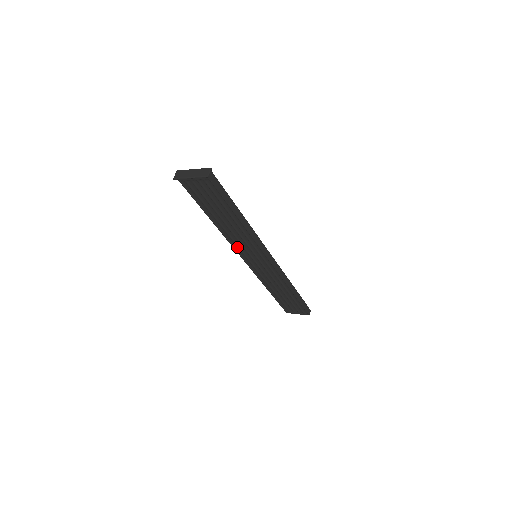
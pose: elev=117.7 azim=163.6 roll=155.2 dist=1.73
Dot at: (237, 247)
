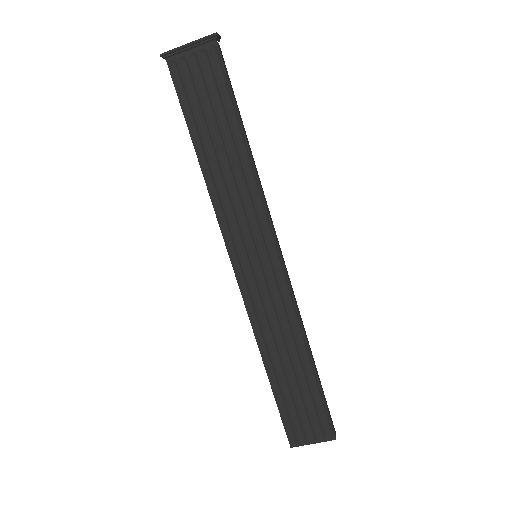
Dot at: (228, 230)
